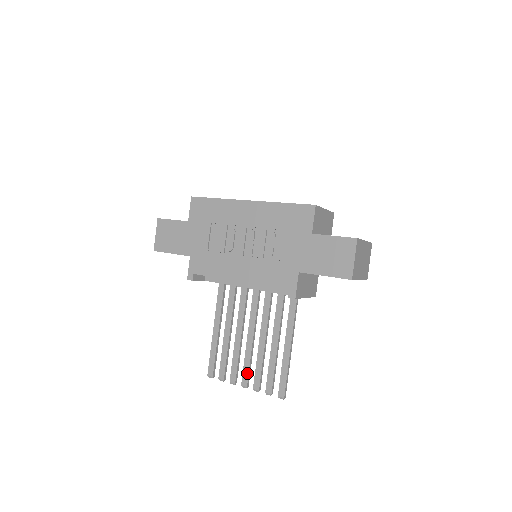
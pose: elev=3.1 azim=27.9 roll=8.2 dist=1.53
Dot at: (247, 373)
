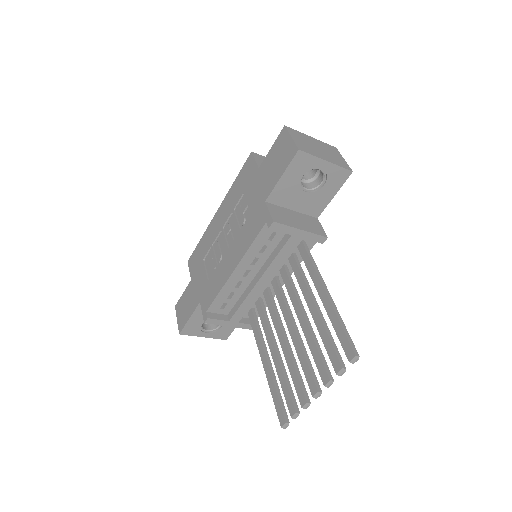
Dot at: (310, 375)
